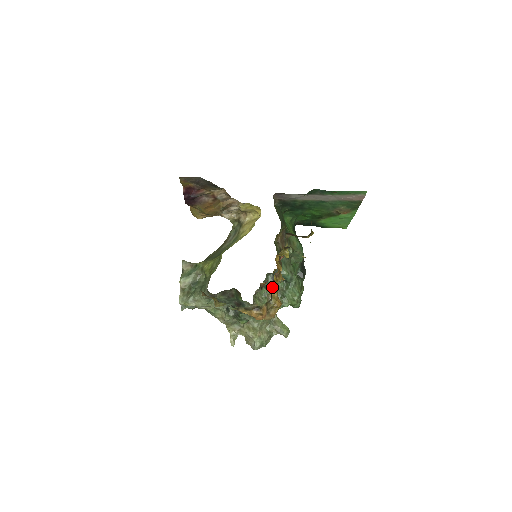
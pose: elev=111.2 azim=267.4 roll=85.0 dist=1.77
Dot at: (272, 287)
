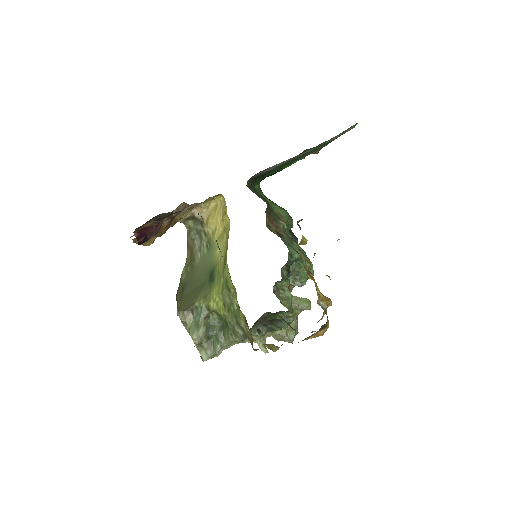
Dot at: (316, 290)
